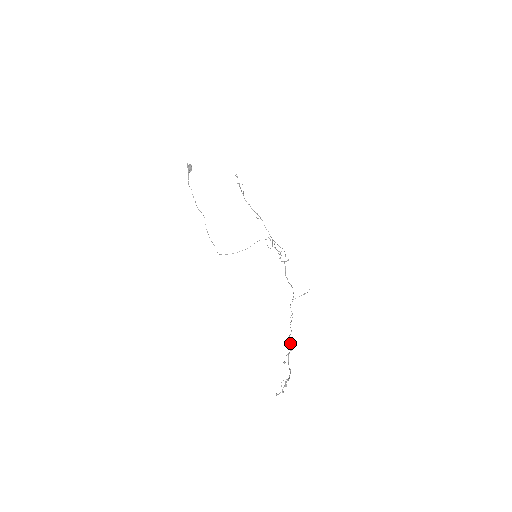
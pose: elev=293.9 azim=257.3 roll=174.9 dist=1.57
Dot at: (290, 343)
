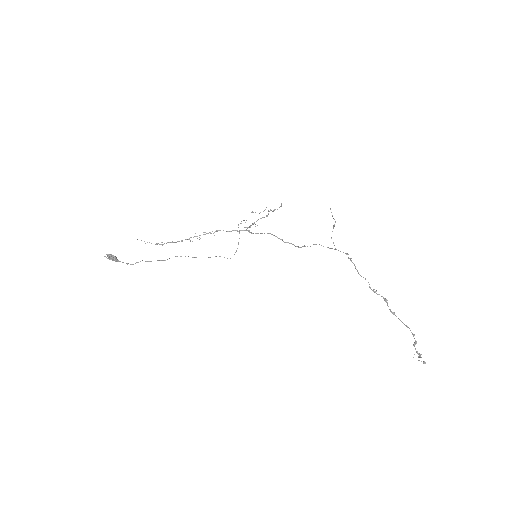
Dot at: occluded
